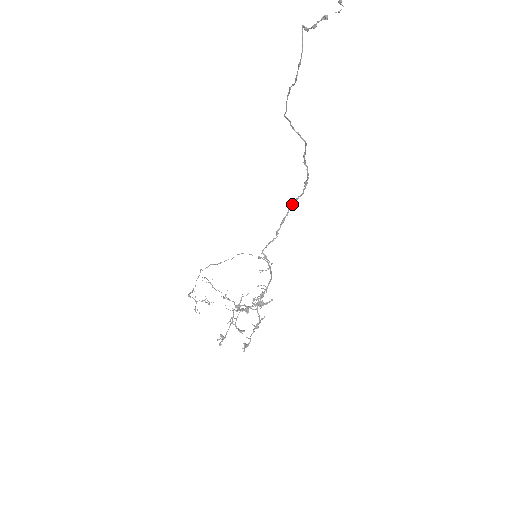
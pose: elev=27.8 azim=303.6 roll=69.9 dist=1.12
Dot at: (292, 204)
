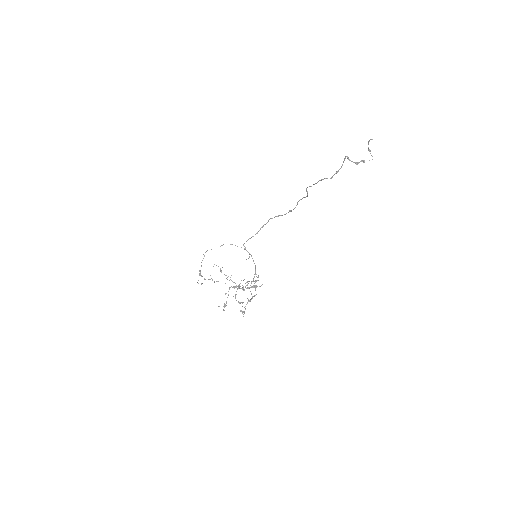
Dot at: occluded
